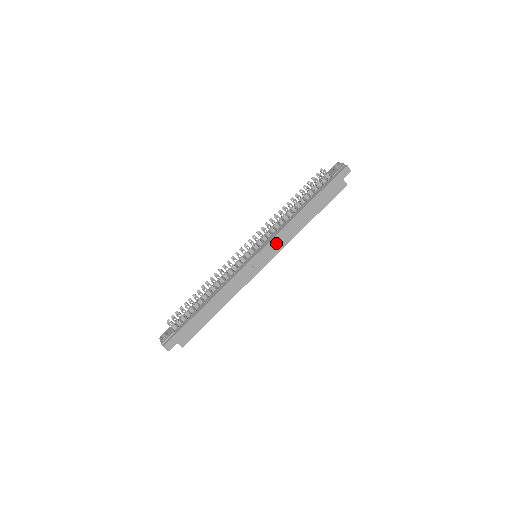
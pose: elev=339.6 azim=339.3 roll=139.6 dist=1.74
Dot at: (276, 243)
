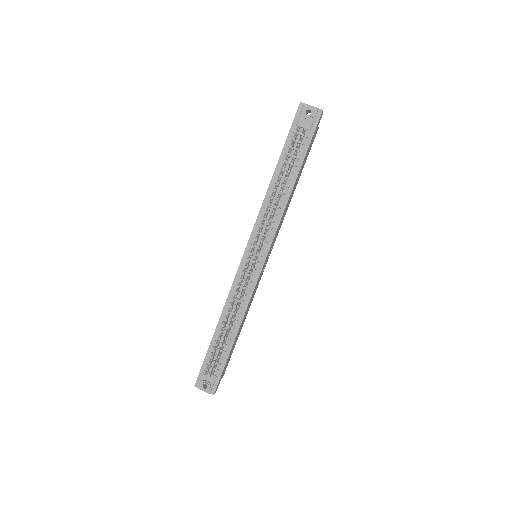
Dot at: (276, 235)
